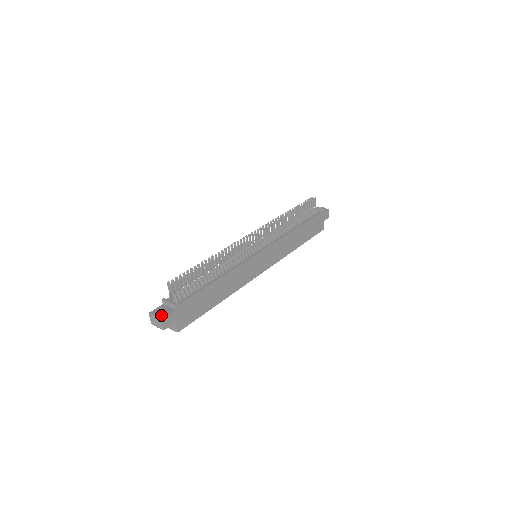
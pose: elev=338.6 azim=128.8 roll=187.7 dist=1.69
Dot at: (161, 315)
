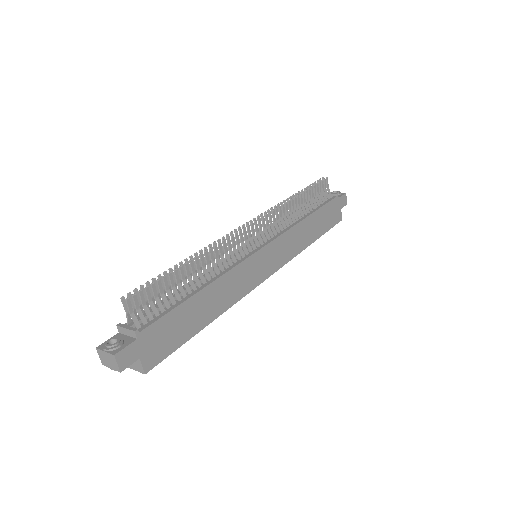
Dot at: (114, 349)
